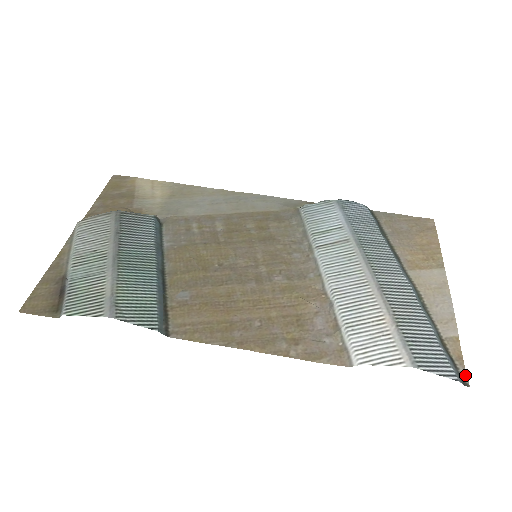
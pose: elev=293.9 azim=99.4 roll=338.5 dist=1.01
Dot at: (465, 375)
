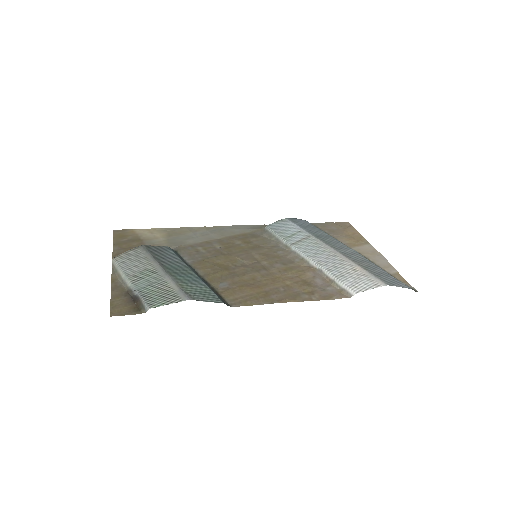
Dot at: (413, 288)
